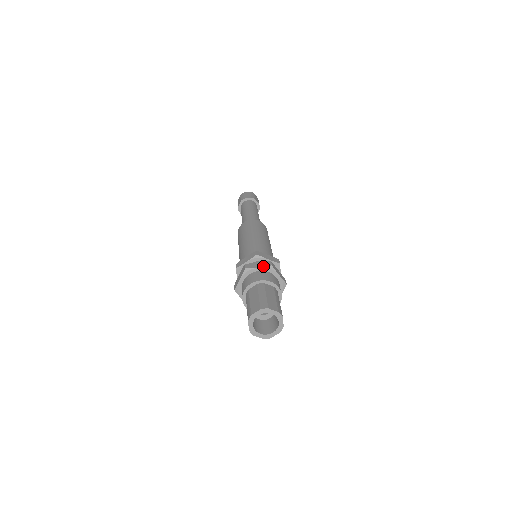
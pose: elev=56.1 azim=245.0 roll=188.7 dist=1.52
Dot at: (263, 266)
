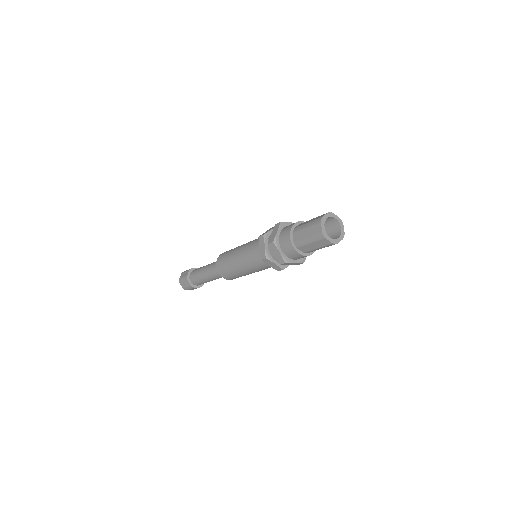
Dot at: occluded
